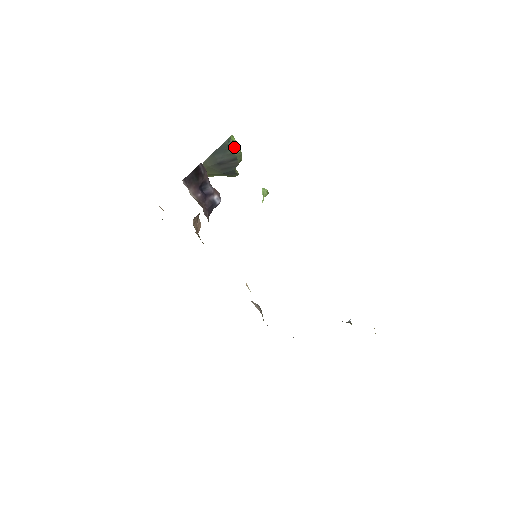
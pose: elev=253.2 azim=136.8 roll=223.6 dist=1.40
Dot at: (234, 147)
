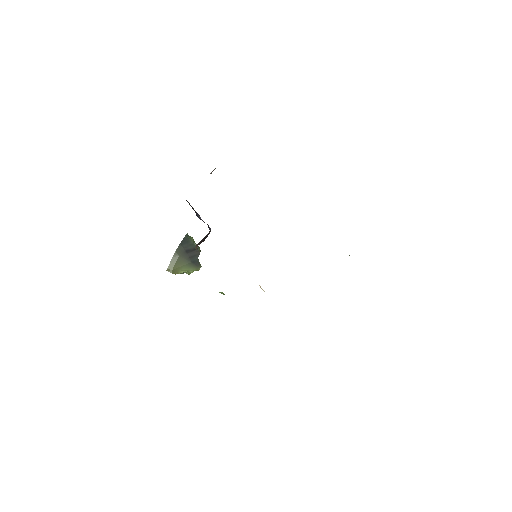
Dot at: (193, 240)
